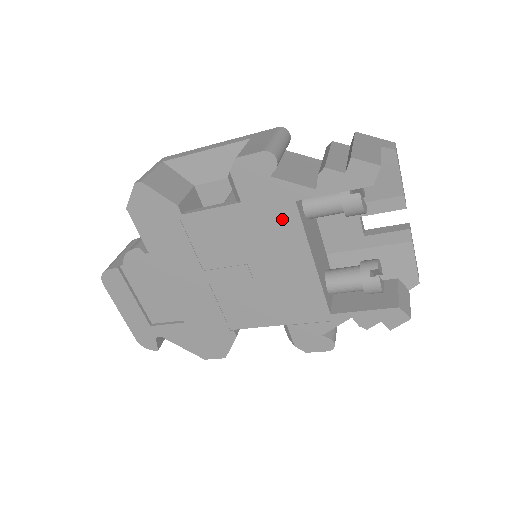
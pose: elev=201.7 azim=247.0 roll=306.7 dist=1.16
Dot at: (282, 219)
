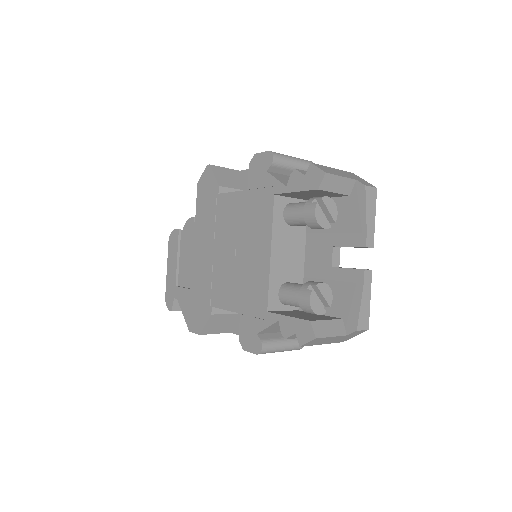
Dot at: (264, 209)
